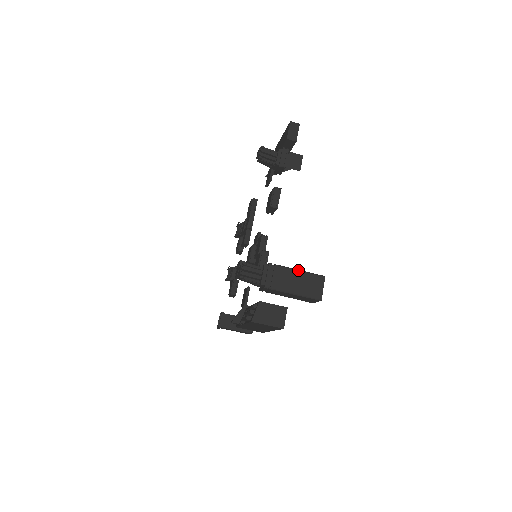
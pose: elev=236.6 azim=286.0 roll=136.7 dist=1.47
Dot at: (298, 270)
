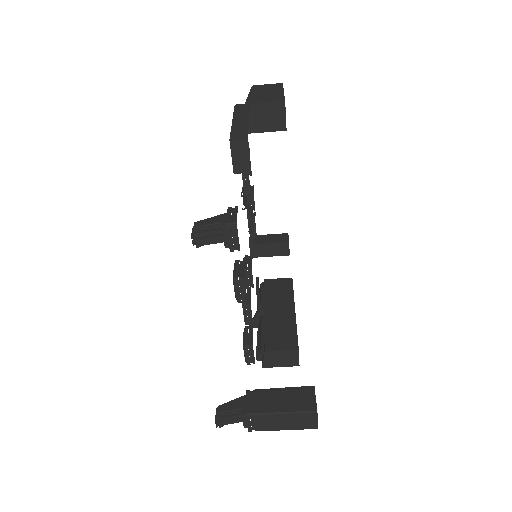
Dot at: (282, 414)
